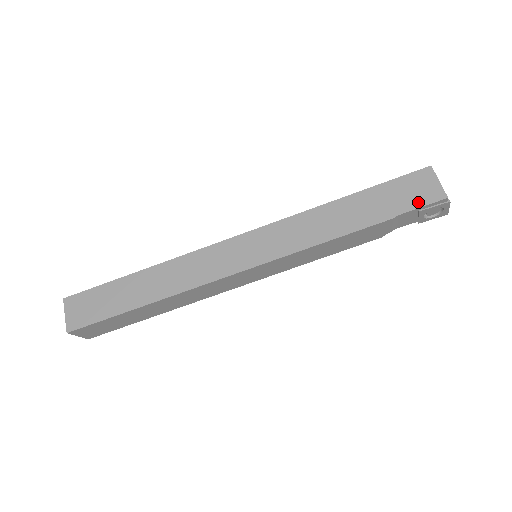
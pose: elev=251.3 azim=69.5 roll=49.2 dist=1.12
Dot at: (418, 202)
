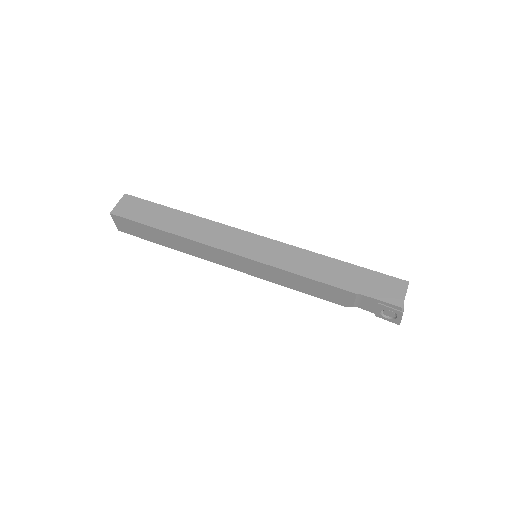
Dot at: (381, 296)
